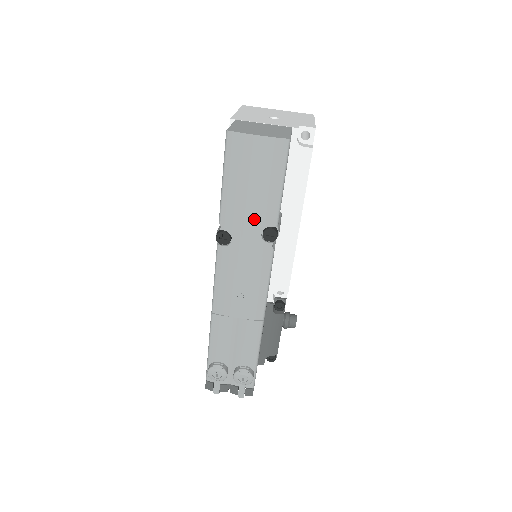
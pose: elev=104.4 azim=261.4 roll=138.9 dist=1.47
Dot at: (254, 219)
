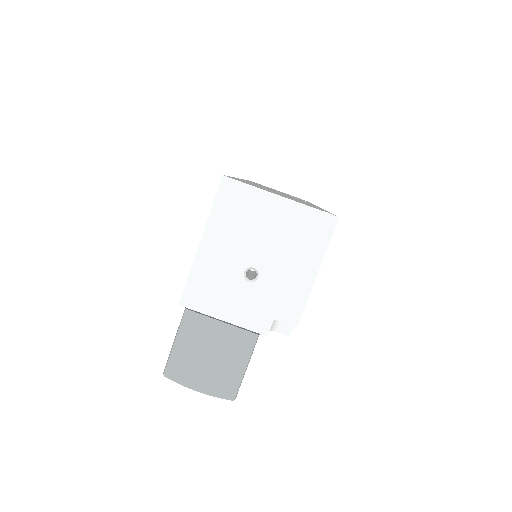
Dot at: occluded
